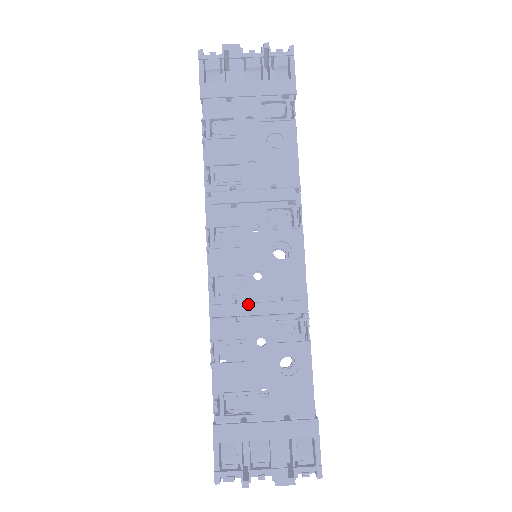
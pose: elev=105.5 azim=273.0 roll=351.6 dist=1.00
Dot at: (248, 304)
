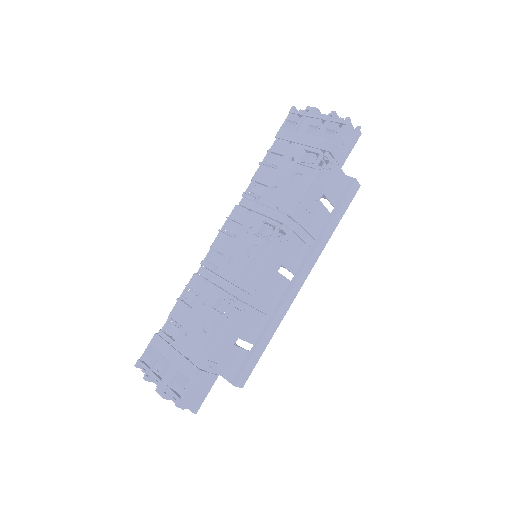
Dot at: (215, 274)
